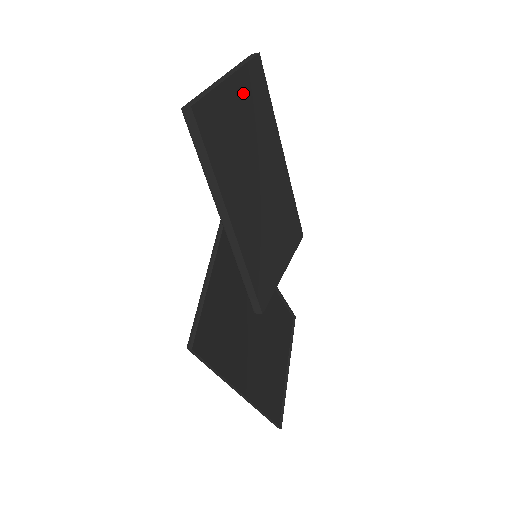
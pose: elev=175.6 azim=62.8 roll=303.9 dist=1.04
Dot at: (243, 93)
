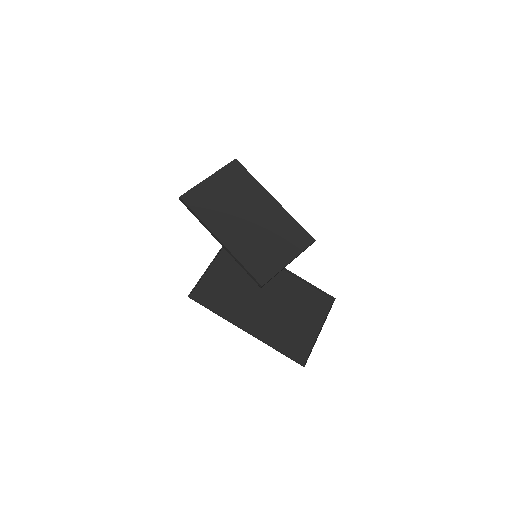
Dot at: (222, 180)
